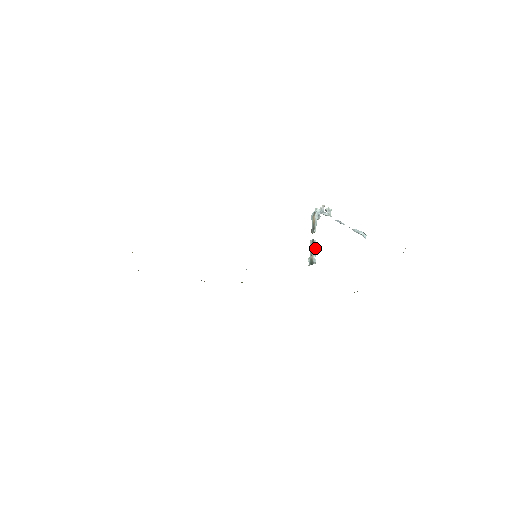
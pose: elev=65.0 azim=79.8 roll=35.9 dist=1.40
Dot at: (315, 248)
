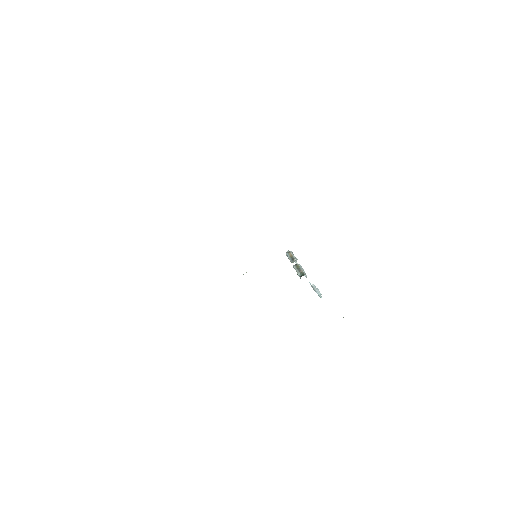
Dot at: occluded
